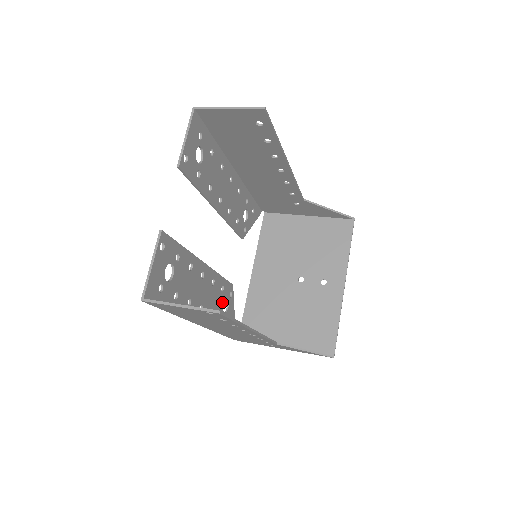
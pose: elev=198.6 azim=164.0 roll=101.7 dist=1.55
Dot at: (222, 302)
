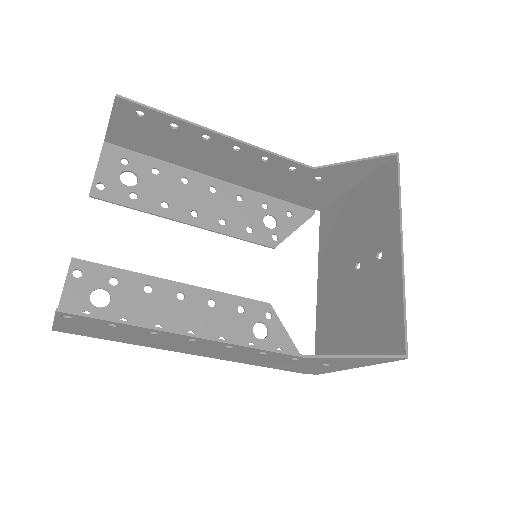
Dot at: (248, 326)
